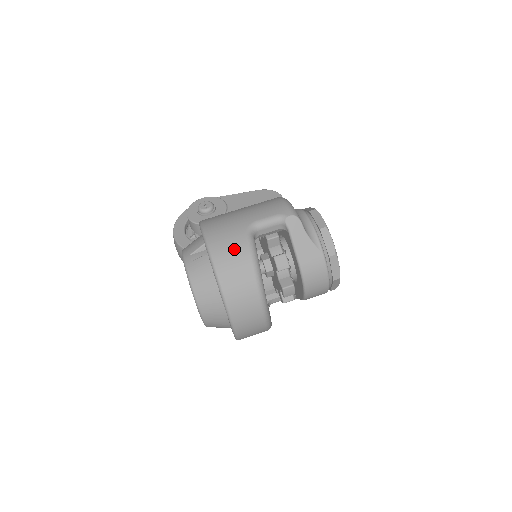
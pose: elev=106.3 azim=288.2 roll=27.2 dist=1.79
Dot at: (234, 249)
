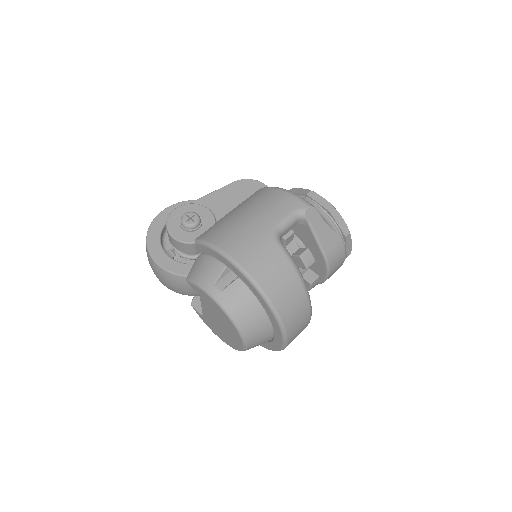
Dot at: (273, 264)
